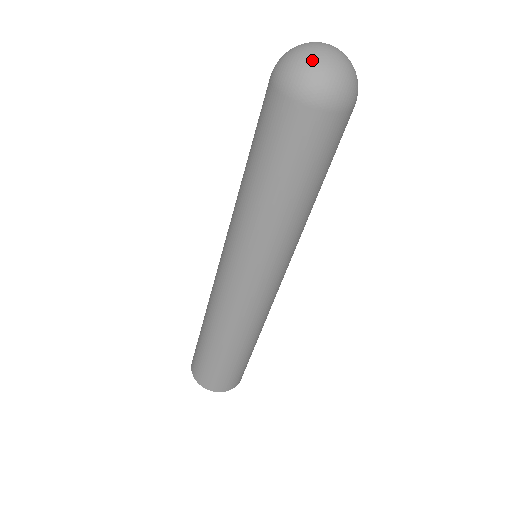
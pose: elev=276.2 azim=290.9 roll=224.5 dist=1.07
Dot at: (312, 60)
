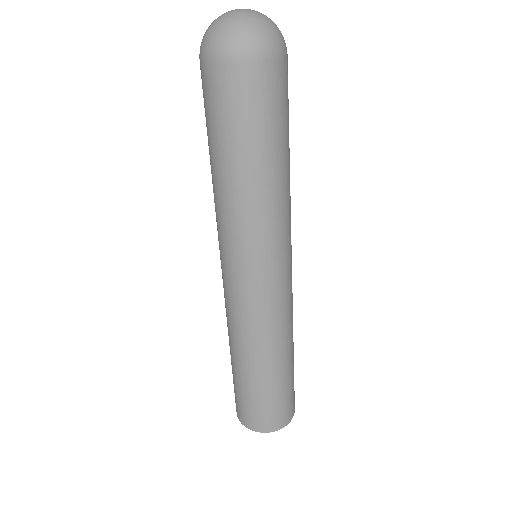
Dot at: (215, 22)
